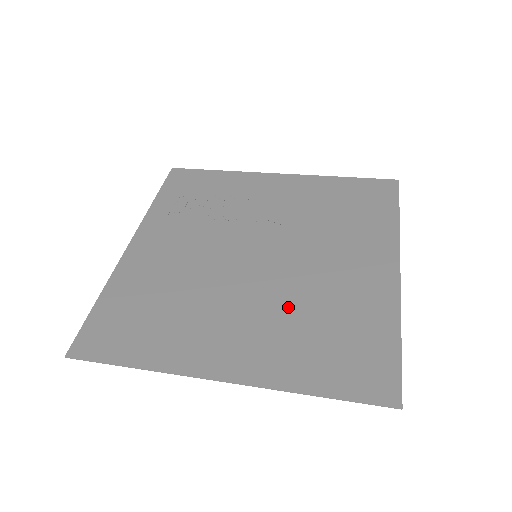
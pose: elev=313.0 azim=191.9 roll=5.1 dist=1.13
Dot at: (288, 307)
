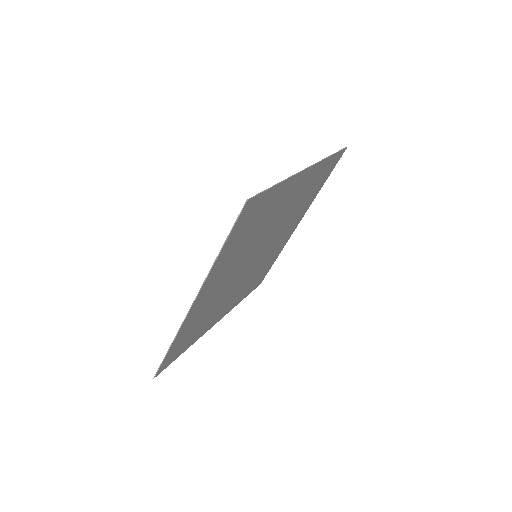
Dot at: (246, 248)
